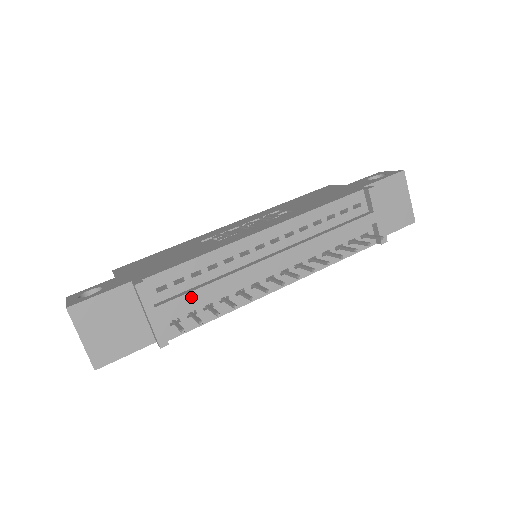
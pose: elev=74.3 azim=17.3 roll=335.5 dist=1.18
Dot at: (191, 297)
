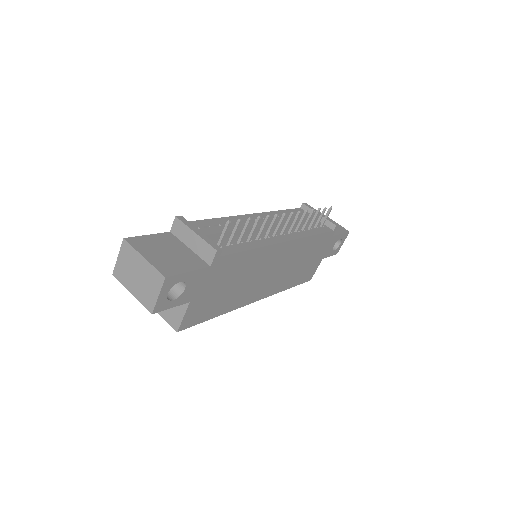
Dot at: (222, 228)
